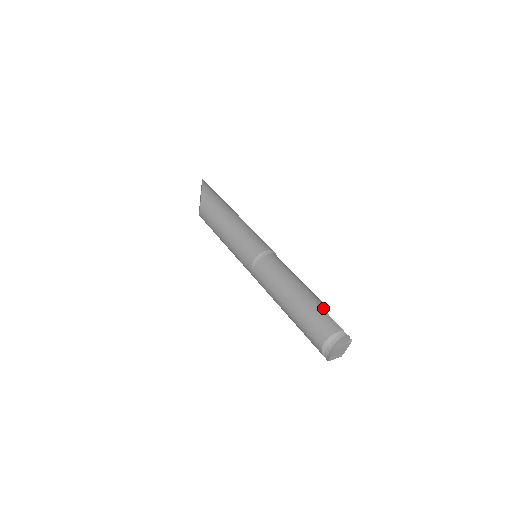
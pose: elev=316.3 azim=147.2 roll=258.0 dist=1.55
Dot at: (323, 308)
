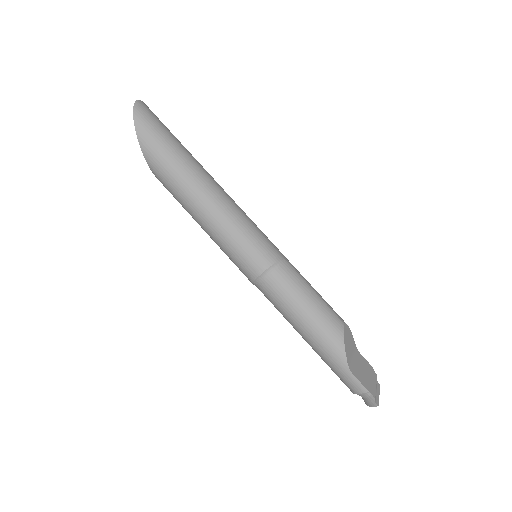
Dot at: (343, 361)
